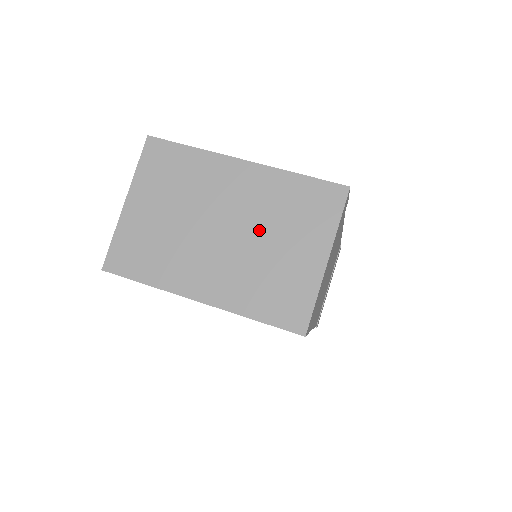
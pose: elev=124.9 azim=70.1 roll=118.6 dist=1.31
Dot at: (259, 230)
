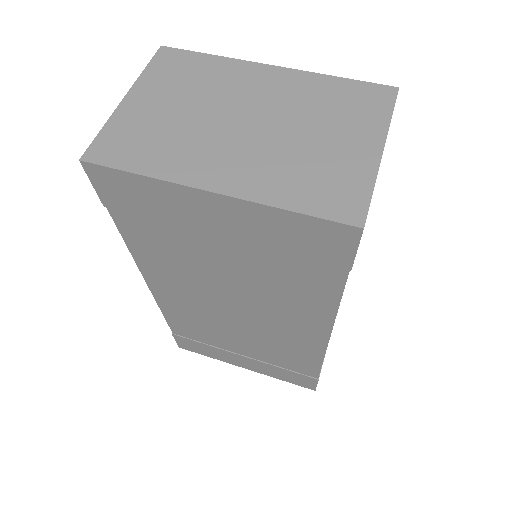
Dot at: (293, 122)
